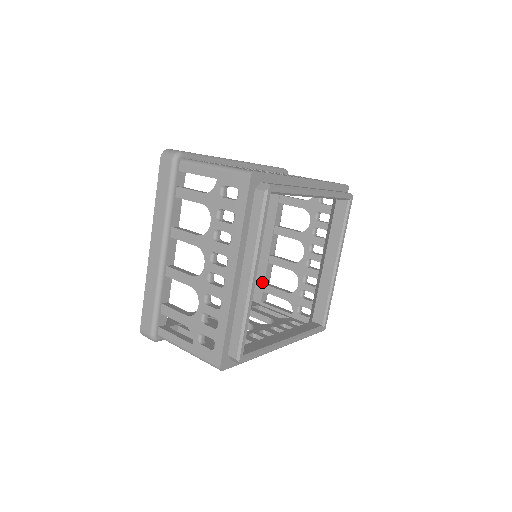
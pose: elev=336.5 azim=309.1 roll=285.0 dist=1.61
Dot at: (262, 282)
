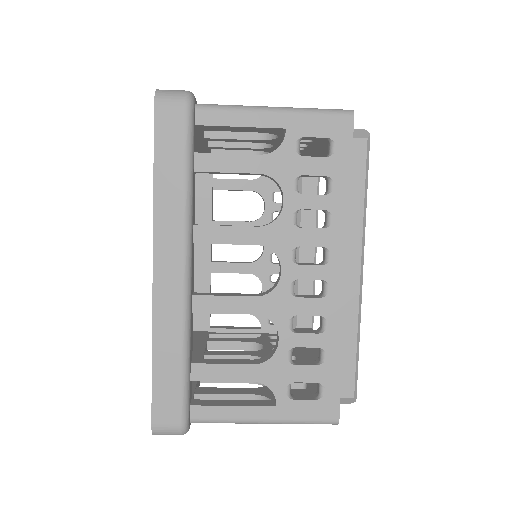
Dot at: occluded
